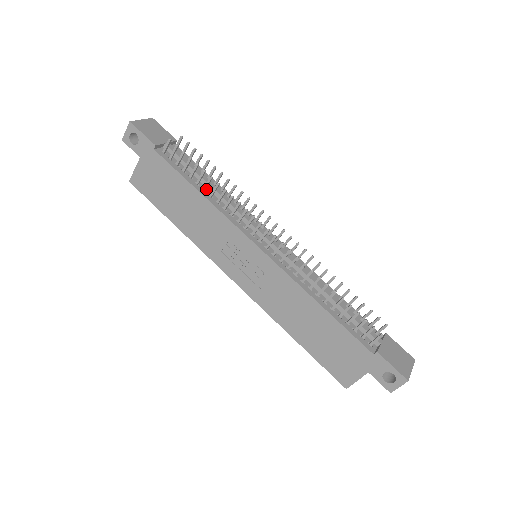
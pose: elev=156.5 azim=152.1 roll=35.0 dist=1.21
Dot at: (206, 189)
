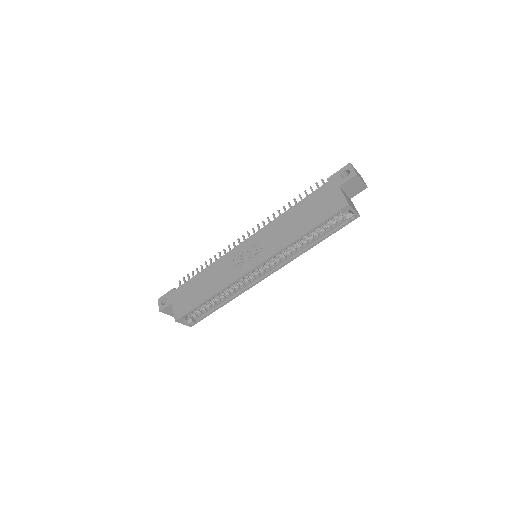
Dot at: occluded
